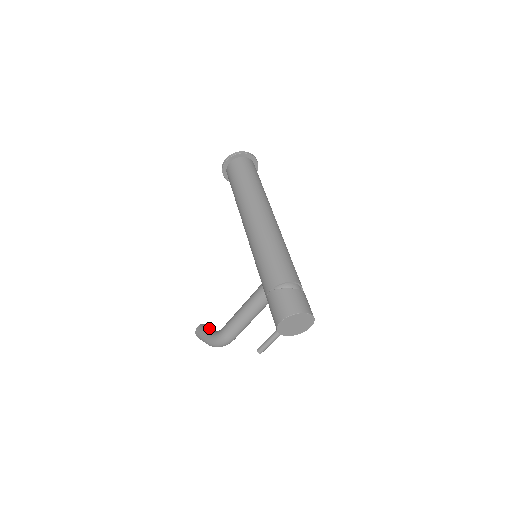
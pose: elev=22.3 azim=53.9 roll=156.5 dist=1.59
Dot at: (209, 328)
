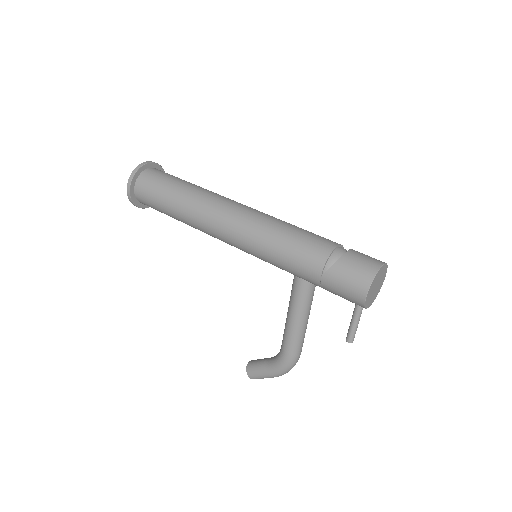
Dot at: (261, 362)
